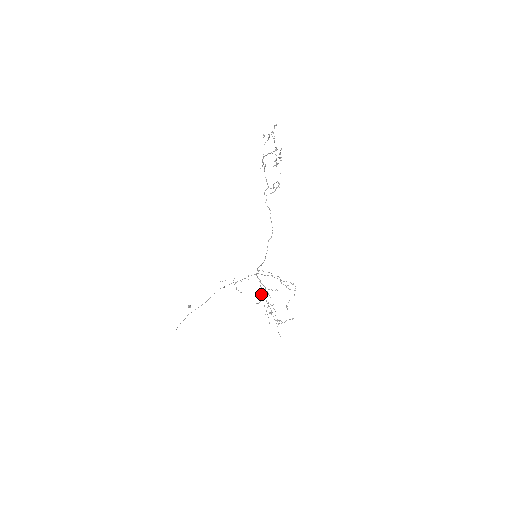
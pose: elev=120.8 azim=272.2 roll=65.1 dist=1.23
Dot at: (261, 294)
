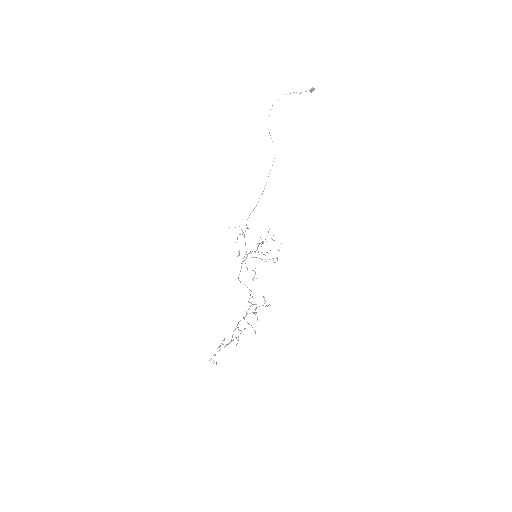
Dot at: occluded
